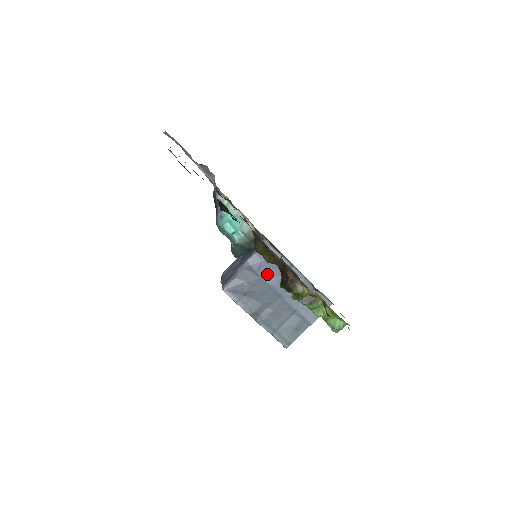
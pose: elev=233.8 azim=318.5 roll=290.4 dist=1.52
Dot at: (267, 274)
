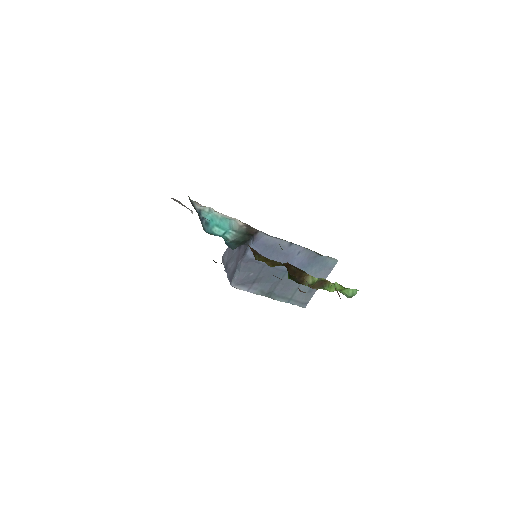
Dot at: occluded
